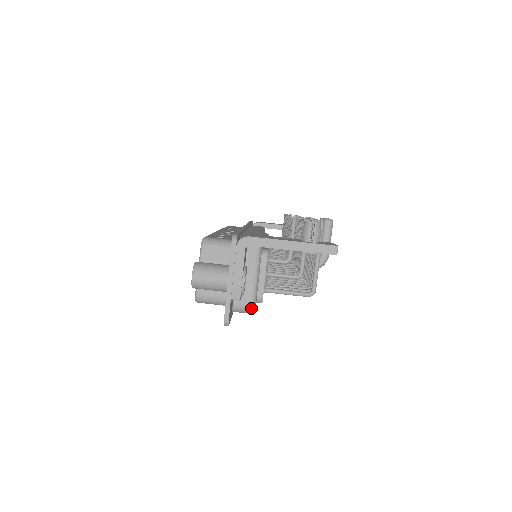
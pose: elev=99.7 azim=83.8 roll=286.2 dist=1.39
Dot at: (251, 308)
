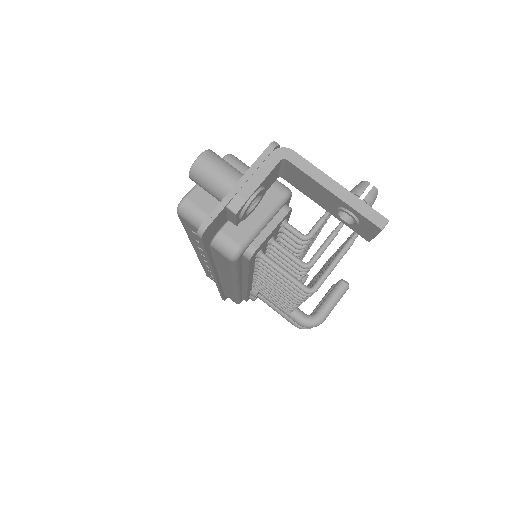
Dot at: (236, 250)
